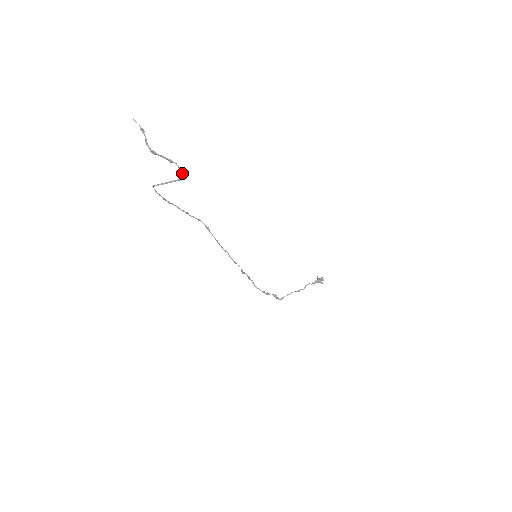
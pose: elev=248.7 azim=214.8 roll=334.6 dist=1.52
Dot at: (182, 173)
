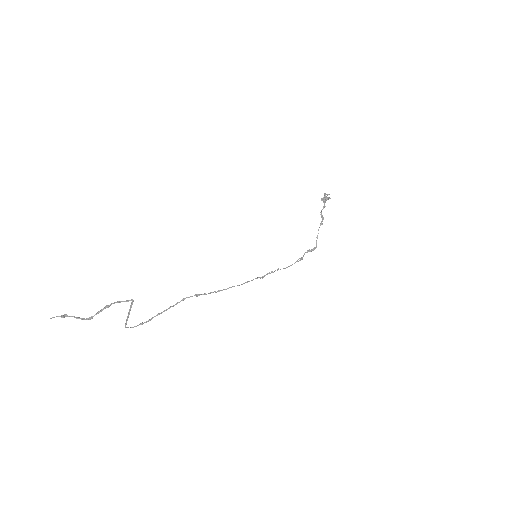
Dot at: occluded
